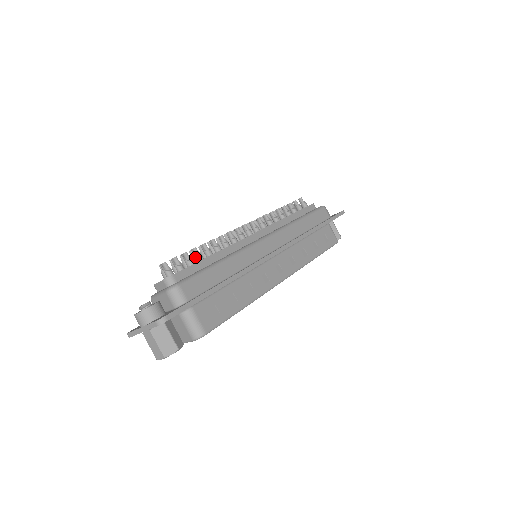
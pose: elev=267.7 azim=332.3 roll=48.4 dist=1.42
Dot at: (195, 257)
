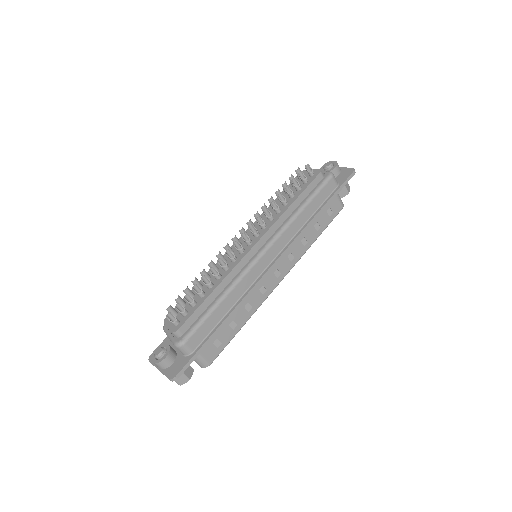
Dot at: (197, 294)
